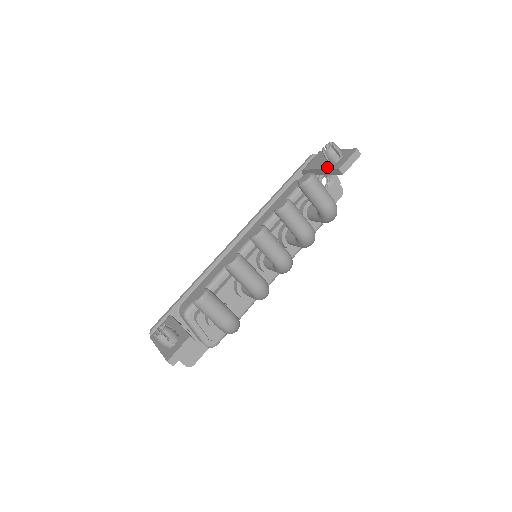
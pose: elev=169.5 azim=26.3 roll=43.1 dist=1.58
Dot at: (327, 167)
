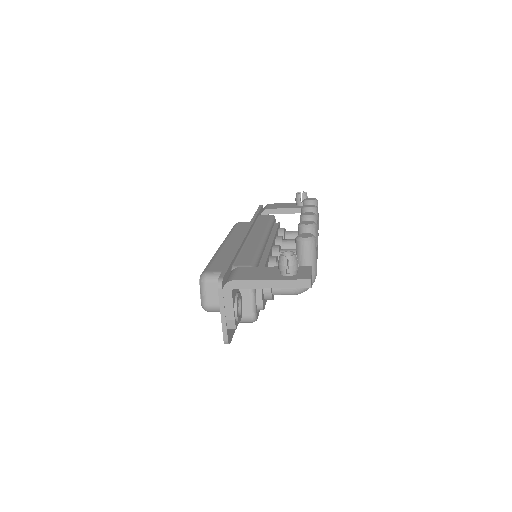
Dot at: (299, 207)
